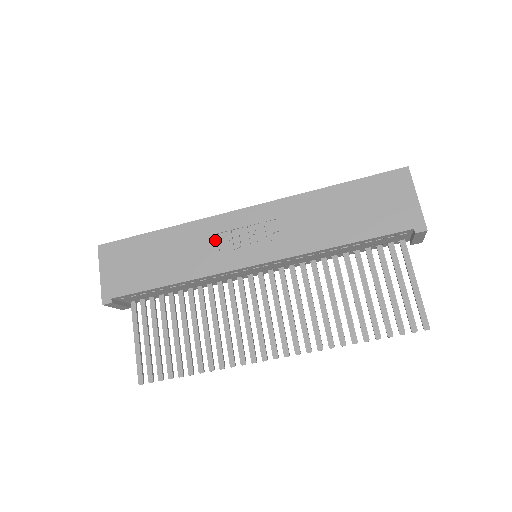
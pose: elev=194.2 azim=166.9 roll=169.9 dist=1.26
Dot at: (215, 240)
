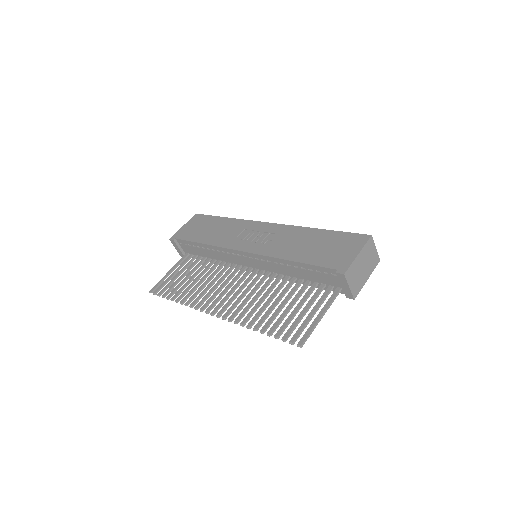
Dot at: (240, 232)
